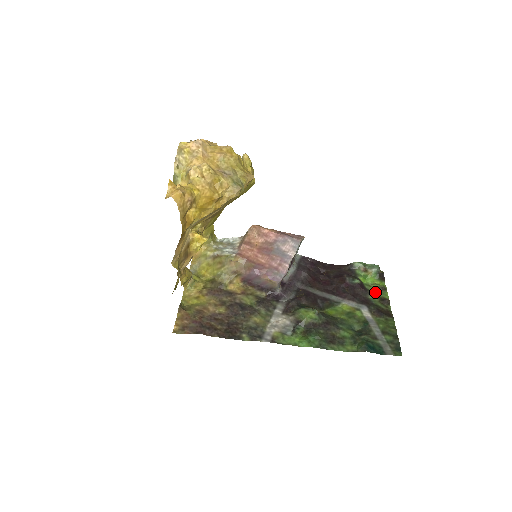
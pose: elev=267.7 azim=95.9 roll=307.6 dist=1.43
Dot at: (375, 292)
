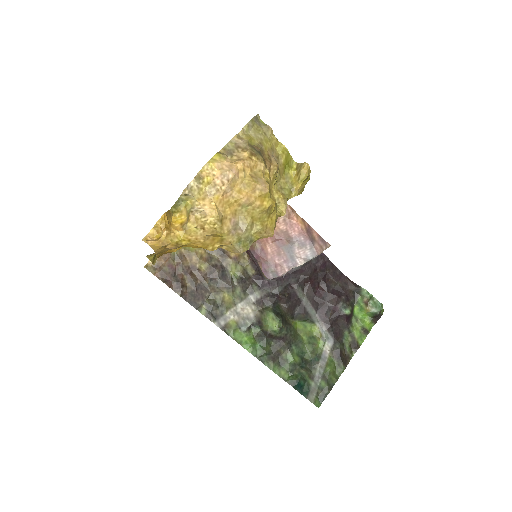
Dot at: (355, 330)
